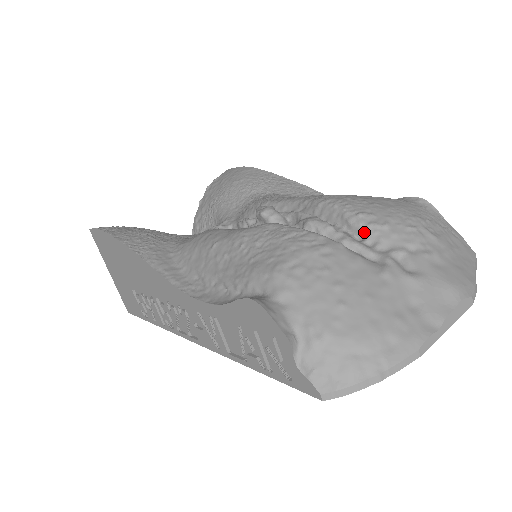
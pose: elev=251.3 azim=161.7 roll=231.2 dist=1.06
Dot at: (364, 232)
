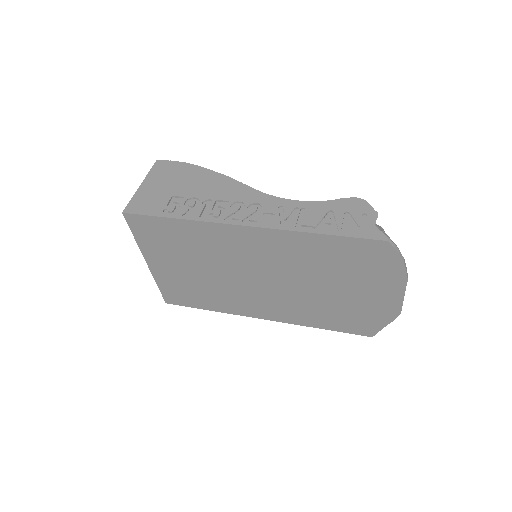
Dot at: occluded
